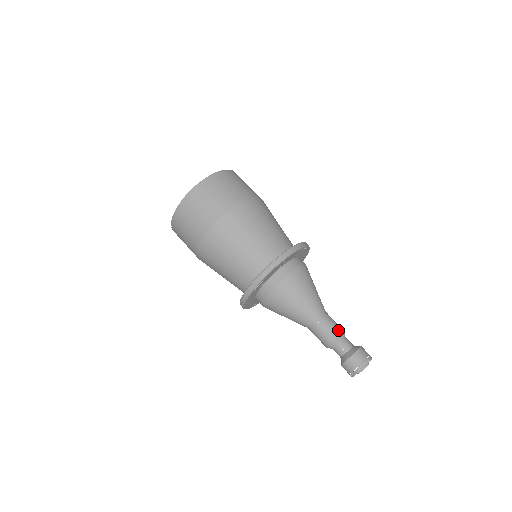
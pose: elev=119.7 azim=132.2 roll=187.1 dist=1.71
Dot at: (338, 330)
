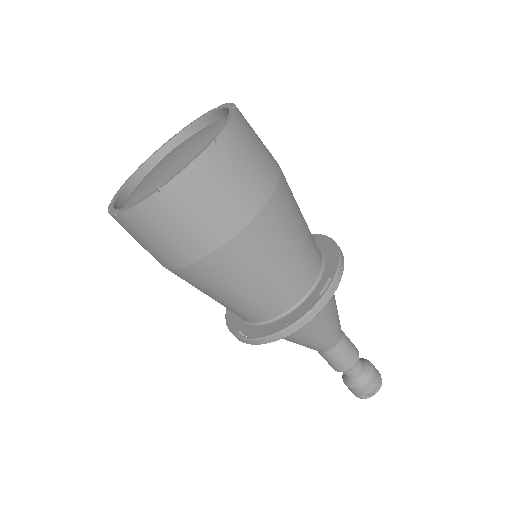
Dot at: (353, 344)
